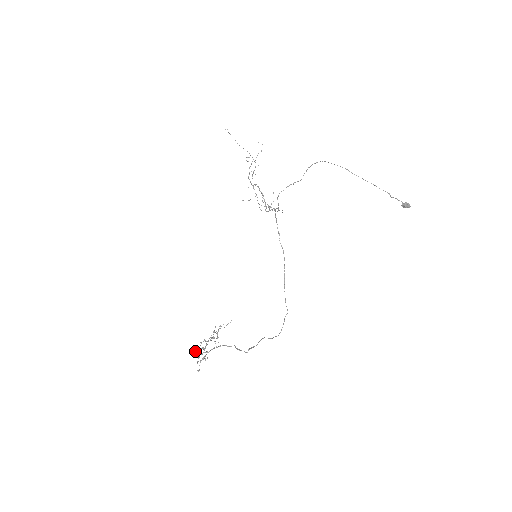
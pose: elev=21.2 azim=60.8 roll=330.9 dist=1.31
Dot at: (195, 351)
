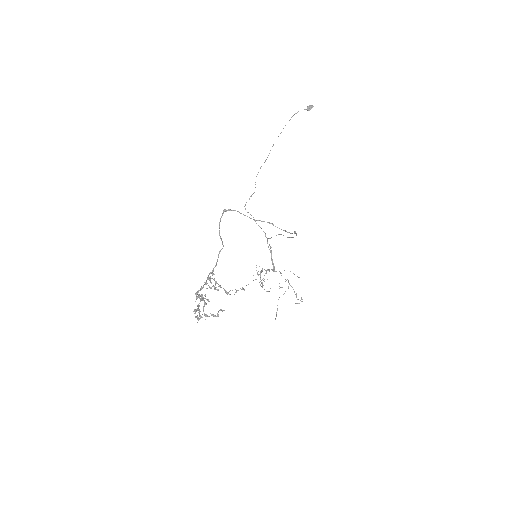
Dot at: (195, 316)
